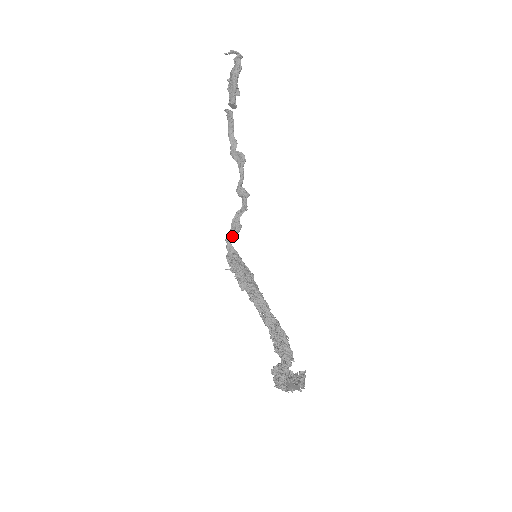
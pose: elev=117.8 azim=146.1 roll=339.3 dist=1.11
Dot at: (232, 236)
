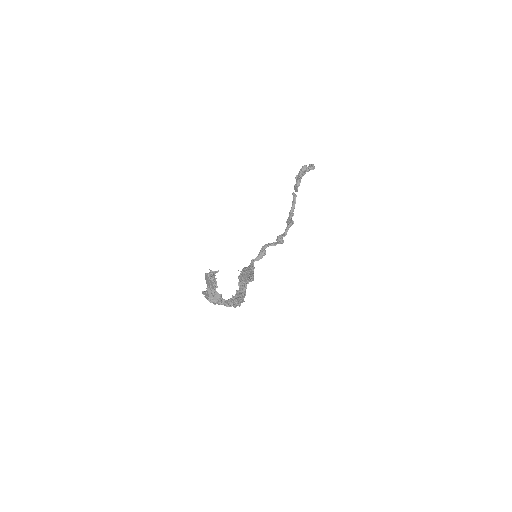
Dot at: (257, 259)
